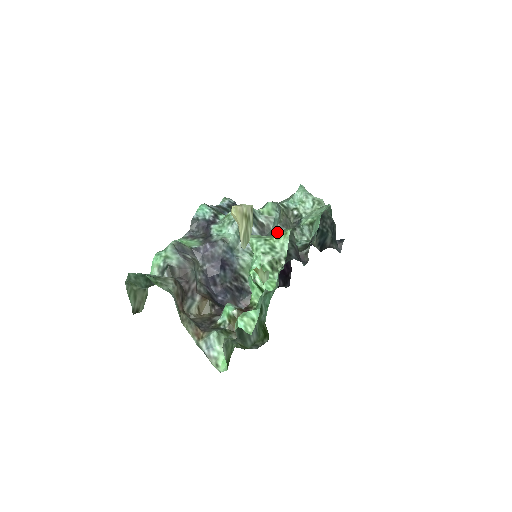
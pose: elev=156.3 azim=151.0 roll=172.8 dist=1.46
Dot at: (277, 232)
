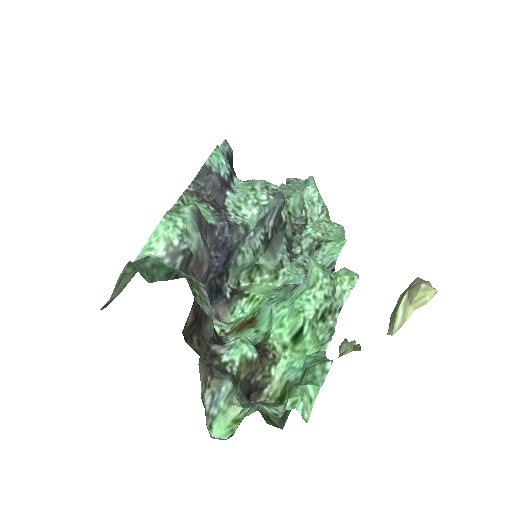
Dot at: (287, 235)
